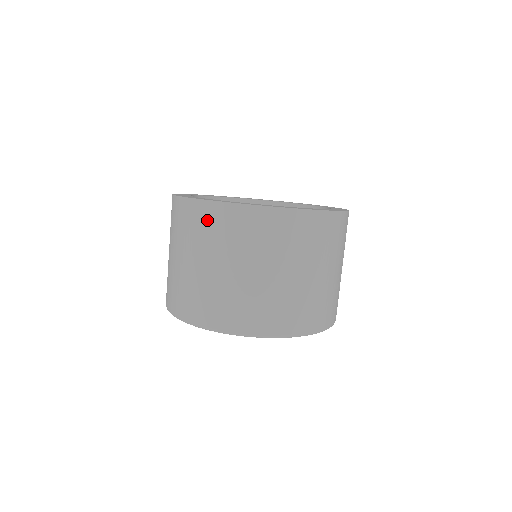
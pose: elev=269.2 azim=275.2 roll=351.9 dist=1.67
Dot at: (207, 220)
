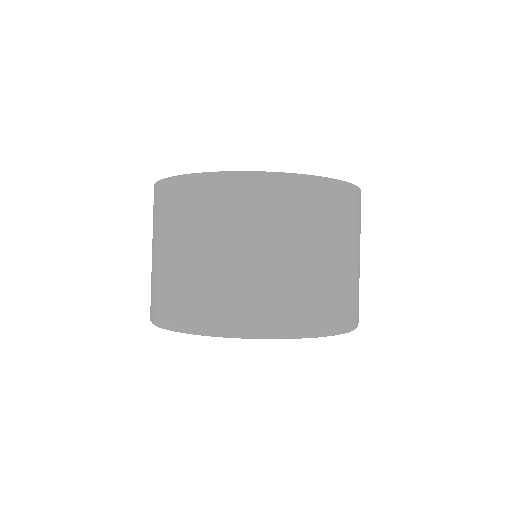
Dot at: (194, 197)
